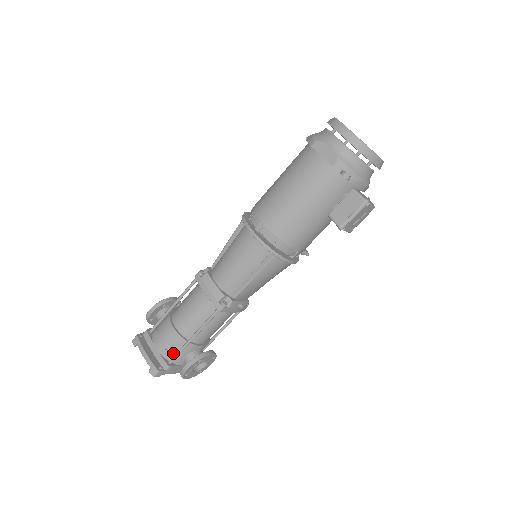
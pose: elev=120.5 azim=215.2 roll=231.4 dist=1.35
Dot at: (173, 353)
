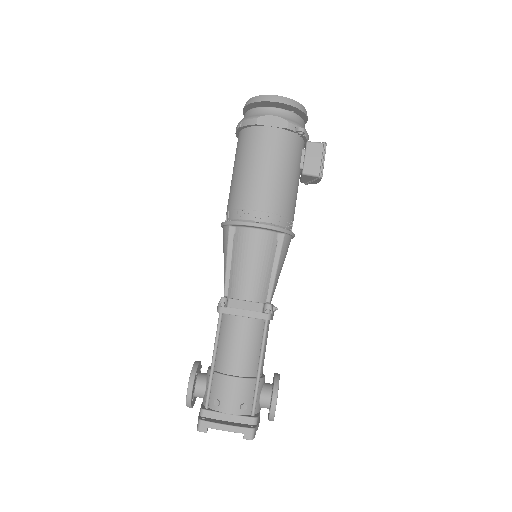
Dot at: (249, 403)
